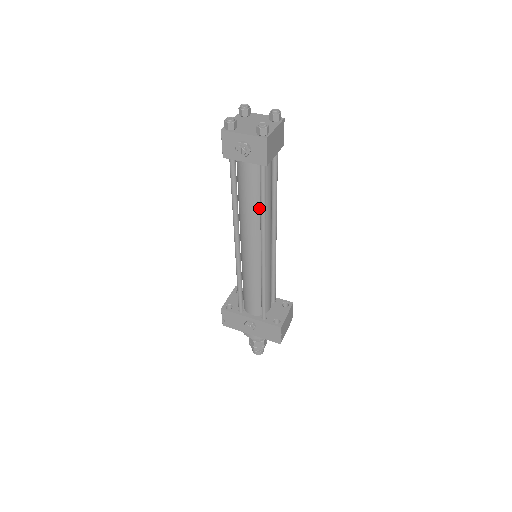
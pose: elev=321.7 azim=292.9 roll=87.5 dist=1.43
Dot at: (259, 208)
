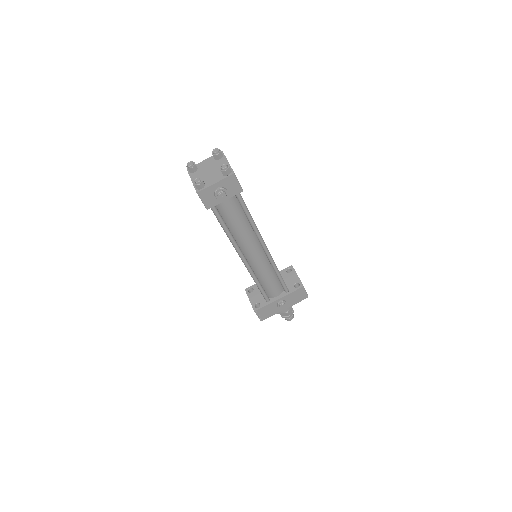
Dot at: (247, 223)
